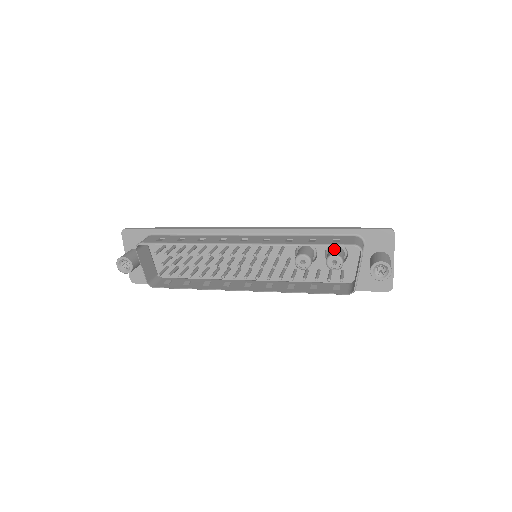
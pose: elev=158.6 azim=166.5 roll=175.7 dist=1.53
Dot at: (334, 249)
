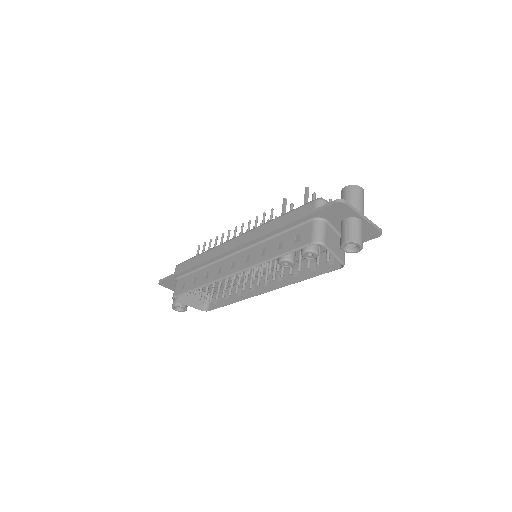
Dot at: occluded
